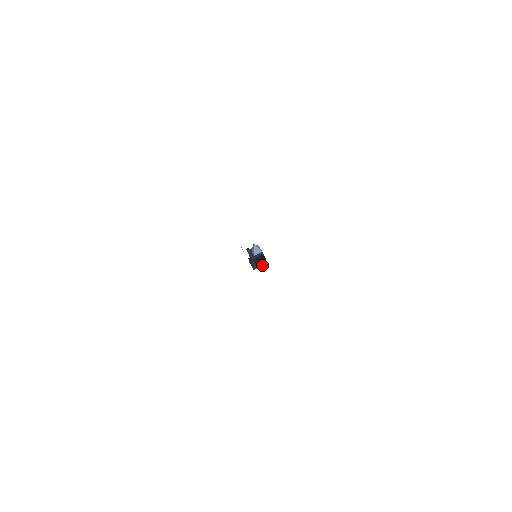
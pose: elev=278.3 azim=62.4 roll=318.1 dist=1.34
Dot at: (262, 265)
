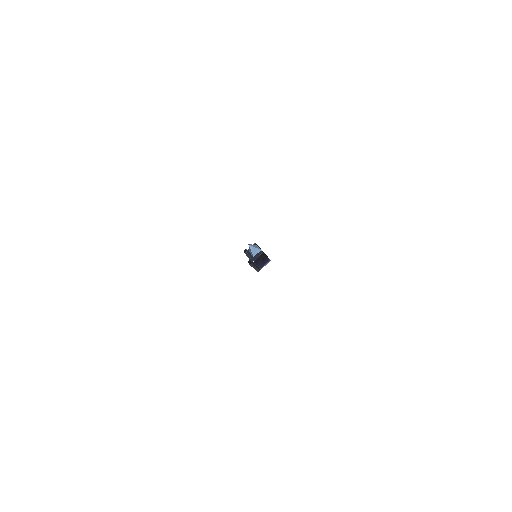
Dot at: (265, 264)
